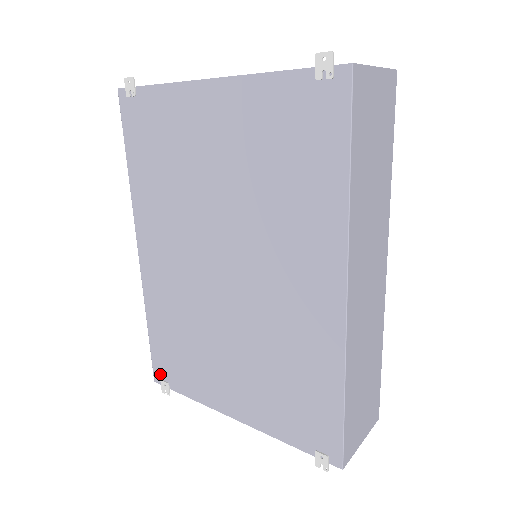
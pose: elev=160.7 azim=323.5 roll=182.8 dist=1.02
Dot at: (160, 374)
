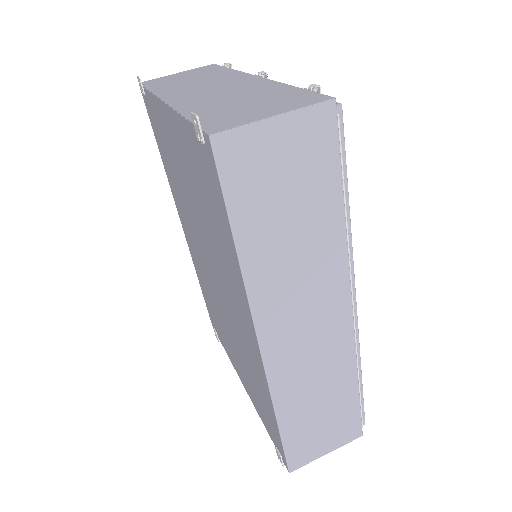
Dot at: occluded
